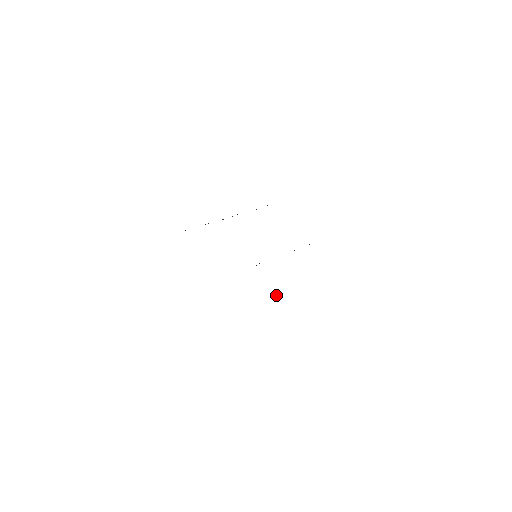
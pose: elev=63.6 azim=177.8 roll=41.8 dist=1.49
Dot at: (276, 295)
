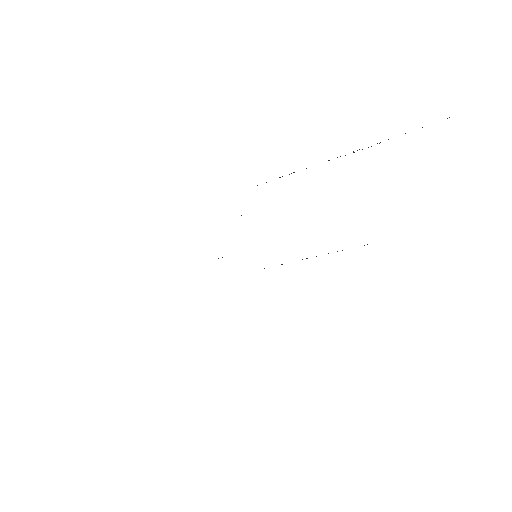
Dot at: occluded
